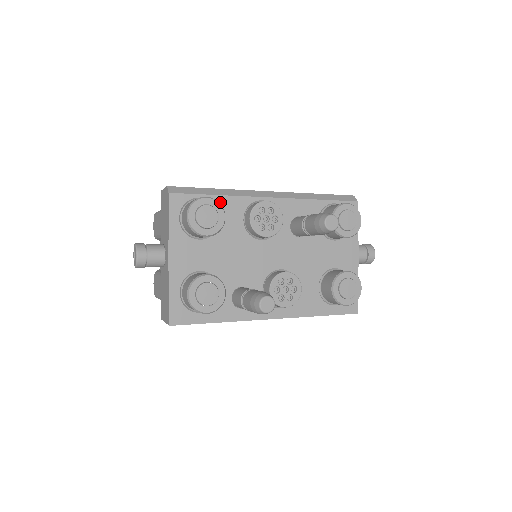
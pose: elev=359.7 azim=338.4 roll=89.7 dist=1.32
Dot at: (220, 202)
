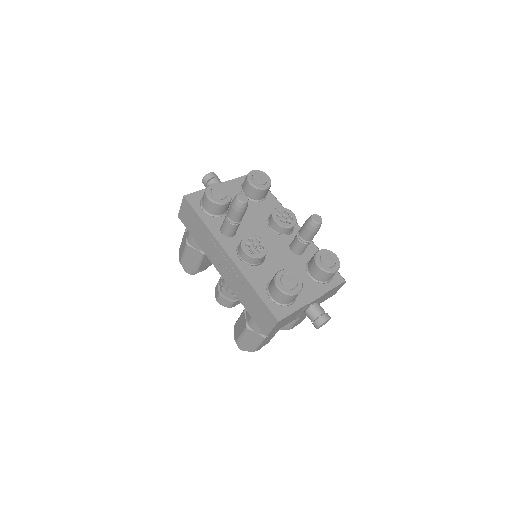
Dot at: (271, 198)
